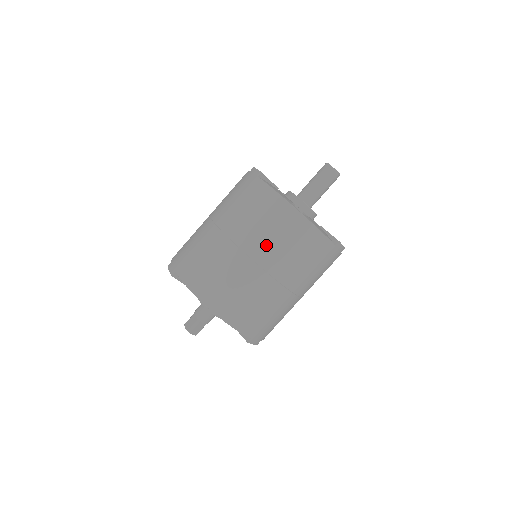
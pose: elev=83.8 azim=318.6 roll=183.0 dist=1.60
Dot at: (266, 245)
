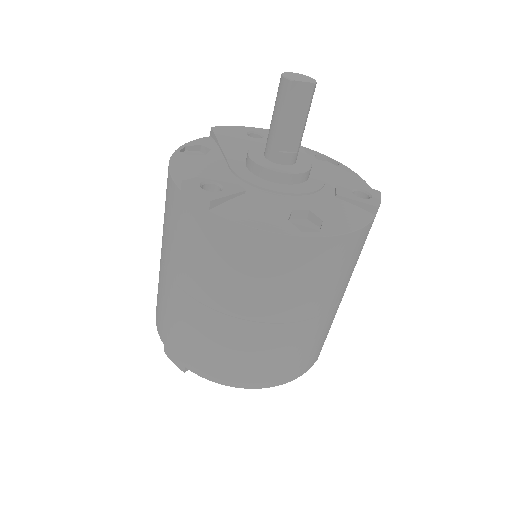
Dot at: (291, 300)
